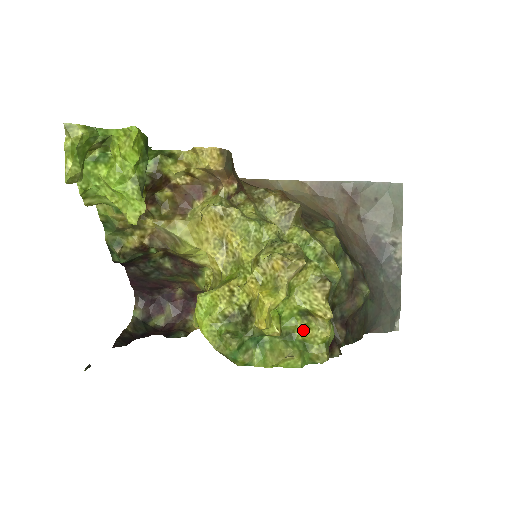
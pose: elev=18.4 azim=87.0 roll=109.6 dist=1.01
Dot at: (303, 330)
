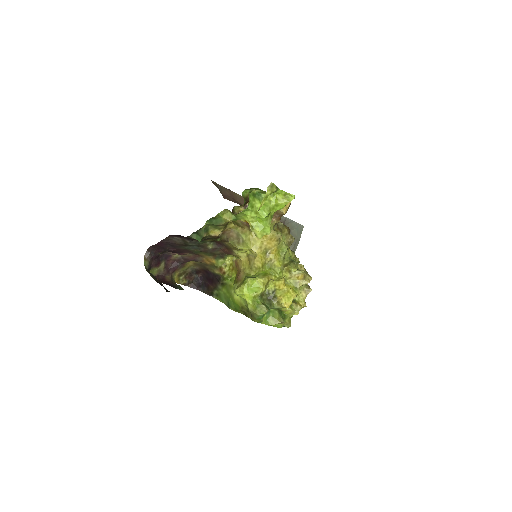
Dot at: (289, 309)
